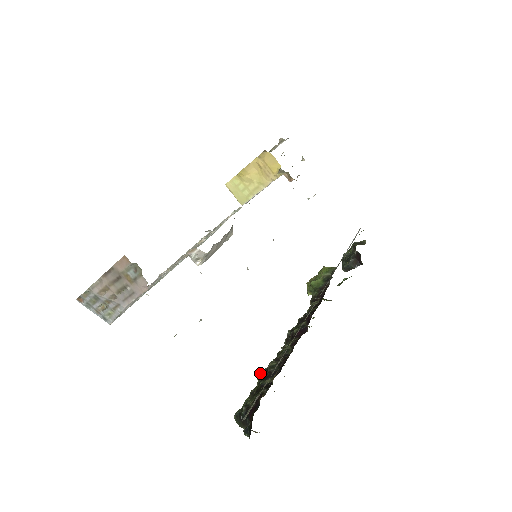
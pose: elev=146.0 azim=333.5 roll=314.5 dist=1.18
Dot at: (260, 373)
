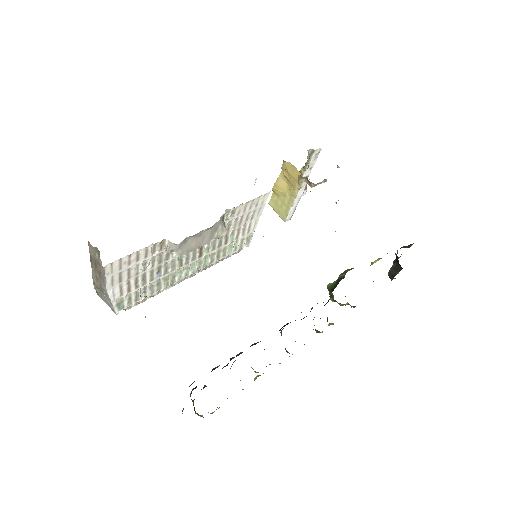
Dot at: occluded
